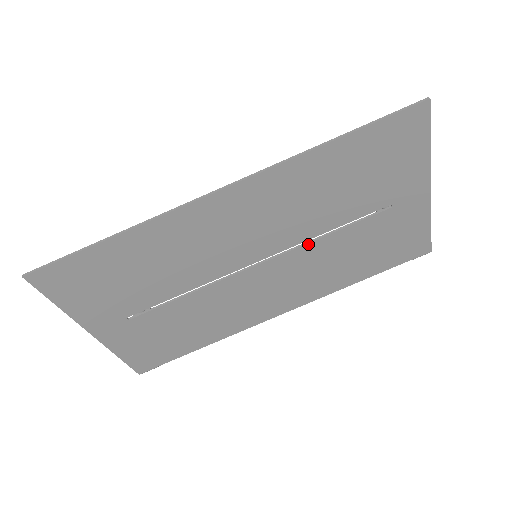
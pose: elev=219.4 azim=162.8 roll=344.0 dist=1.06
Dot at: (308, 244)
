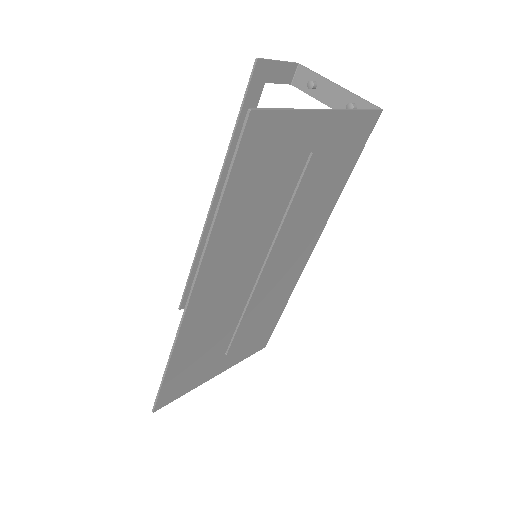
Dot at: (280, 230)
